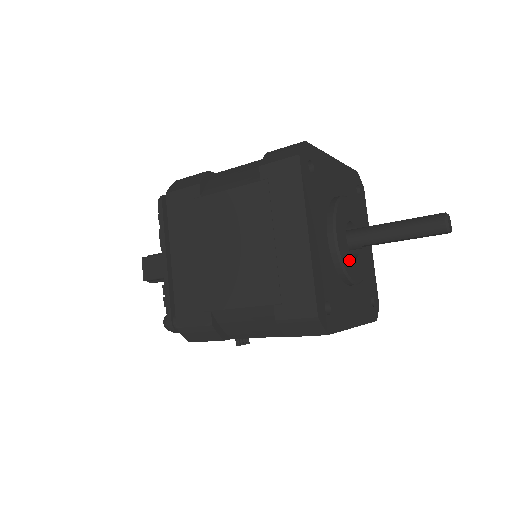
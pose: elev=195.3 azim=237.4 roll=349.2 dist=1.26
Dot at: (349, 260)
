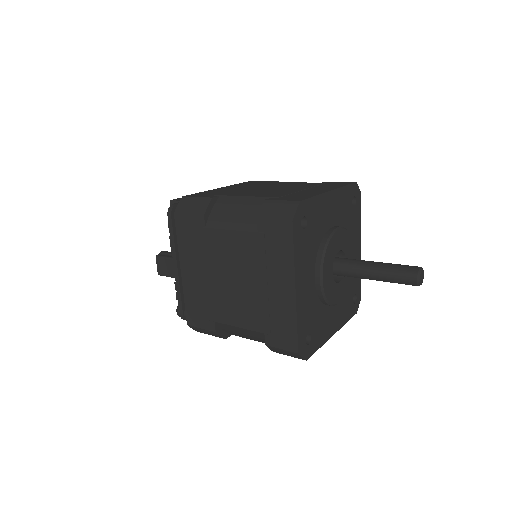
Dot at: (333, 289)
